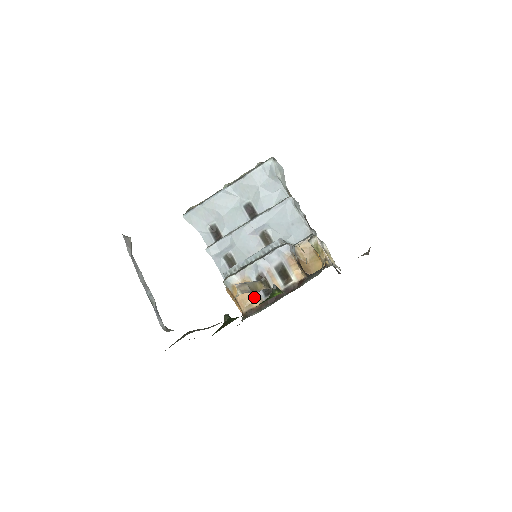
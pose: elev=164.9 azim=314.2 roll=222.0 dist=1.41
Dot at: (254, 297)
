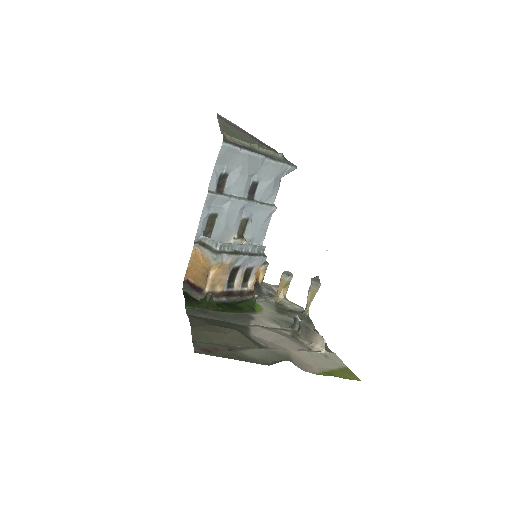
Dot at: (221, 282)
